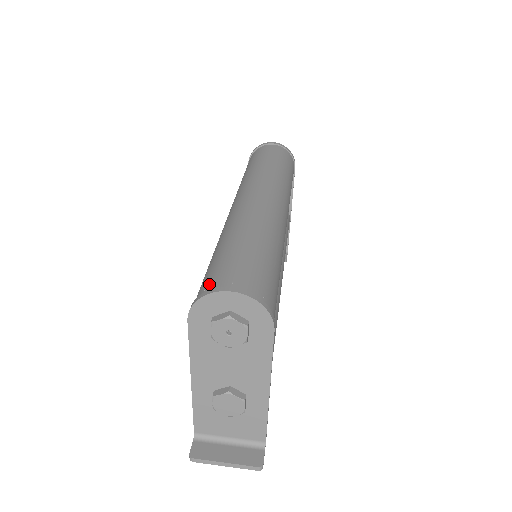
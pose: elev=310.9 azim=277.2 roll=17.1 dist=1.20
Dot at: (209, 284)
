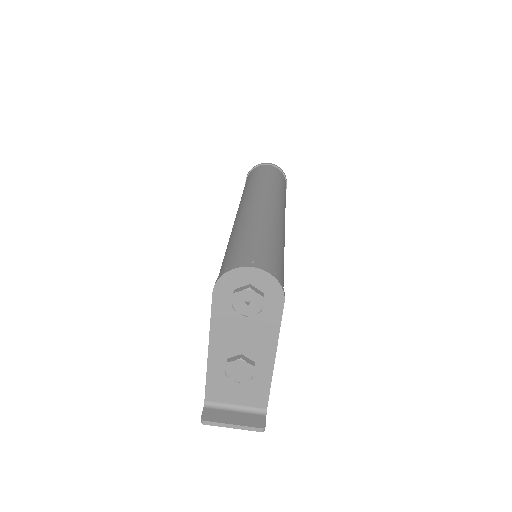
Dot at: (231, 263)
